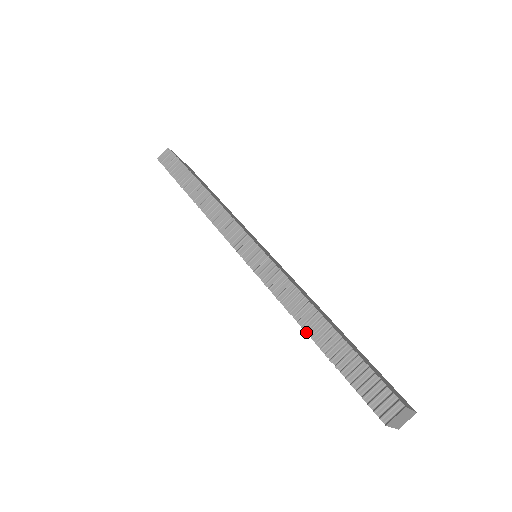
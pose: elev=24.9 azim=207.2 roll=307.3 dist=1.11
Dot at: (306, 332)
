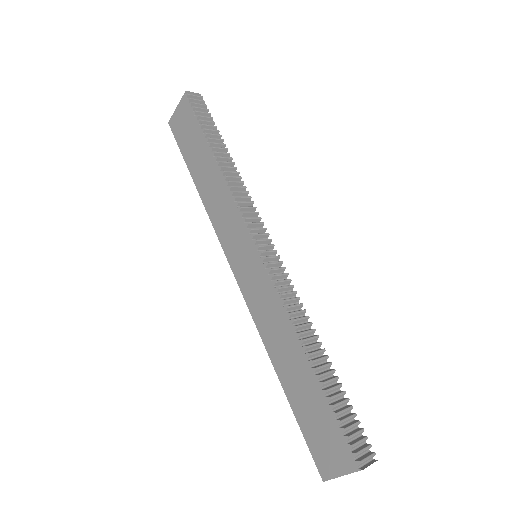
Dot at: (310, 353)
